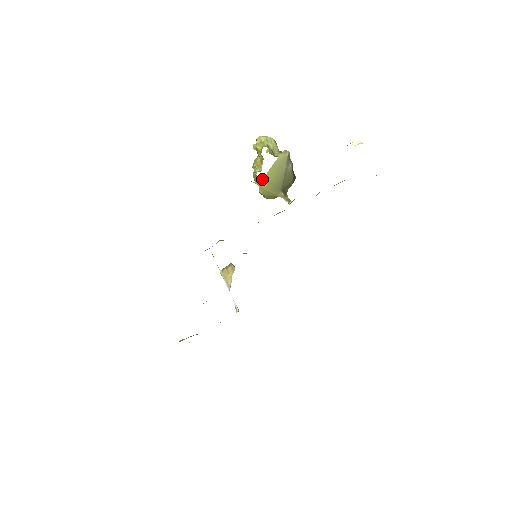
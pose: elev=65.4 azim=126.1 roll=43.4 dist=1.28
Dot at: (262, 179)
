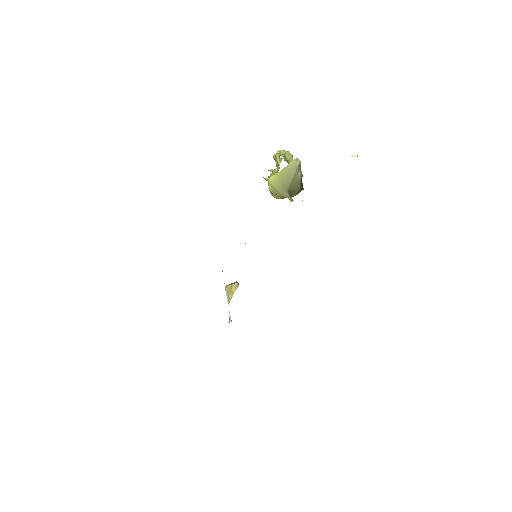
Dot at: (273, 177)
